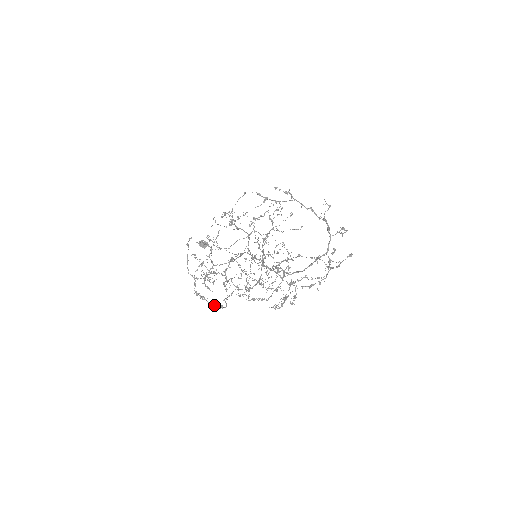
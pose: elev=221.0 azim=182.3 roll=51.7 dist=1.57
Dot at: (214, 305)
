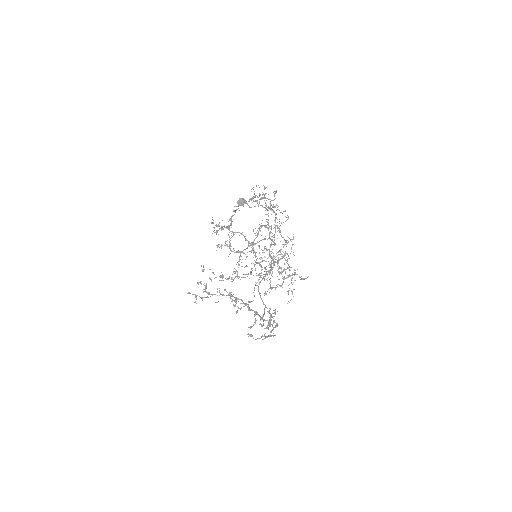
Dot at: occluded
